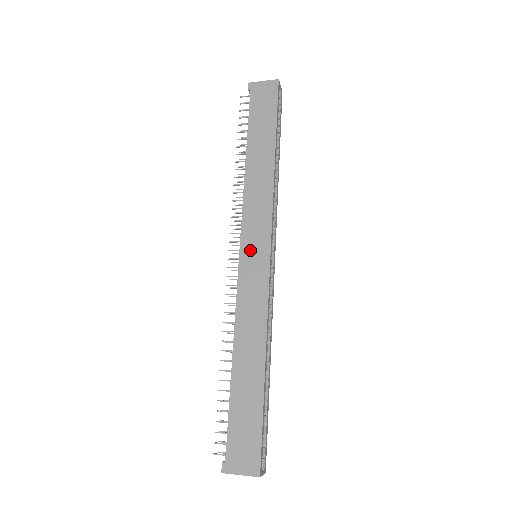
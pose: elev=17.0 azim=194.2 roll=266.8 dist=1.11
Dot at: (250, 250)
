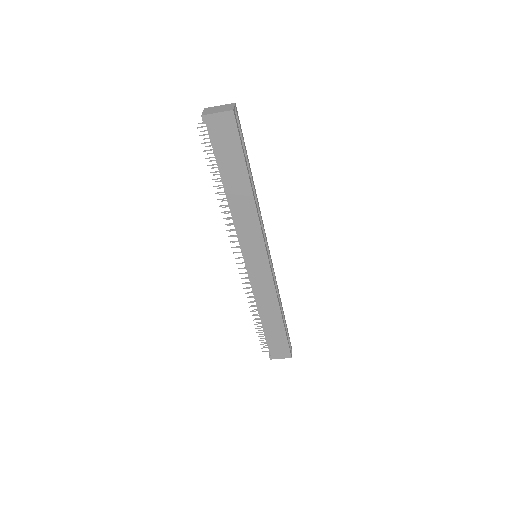
Dot at: (252, 260)
